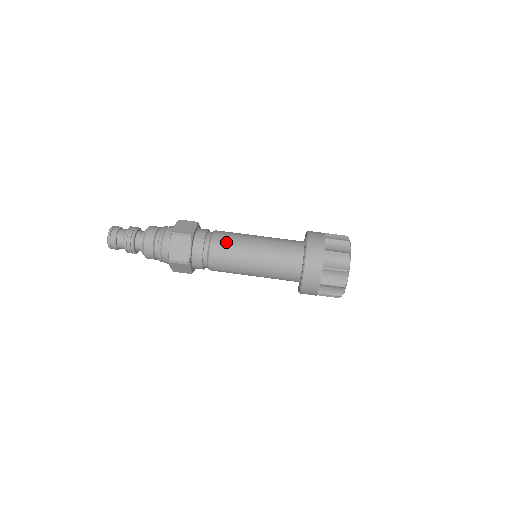
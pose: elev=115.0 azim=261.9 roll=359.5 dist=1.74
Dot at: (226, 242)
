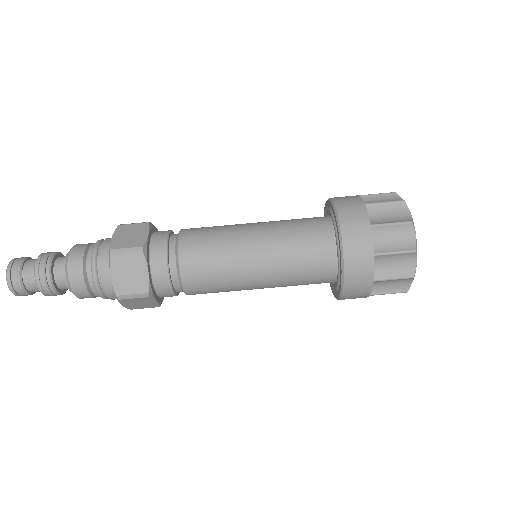
Dot at: (203, 246)
